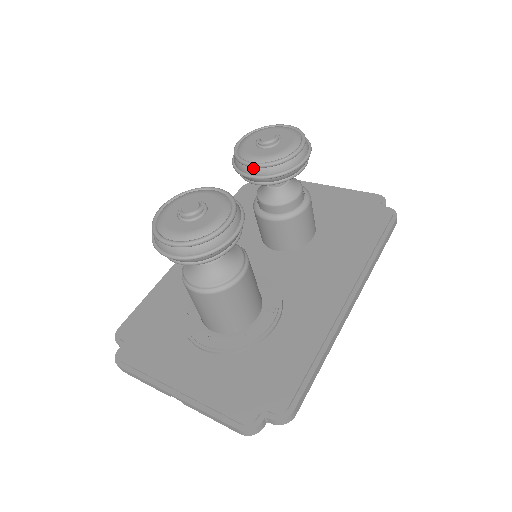
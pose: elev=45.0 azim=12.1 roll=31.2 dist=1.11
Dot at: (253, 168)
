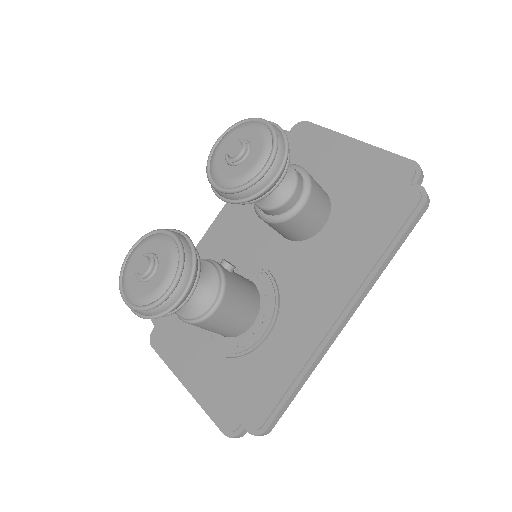
Dot at: (220, 192)
